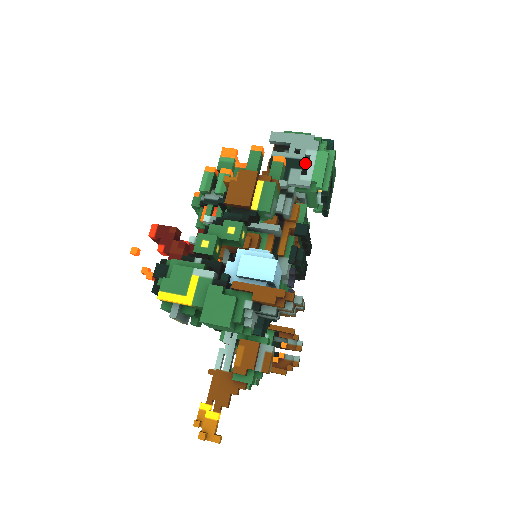
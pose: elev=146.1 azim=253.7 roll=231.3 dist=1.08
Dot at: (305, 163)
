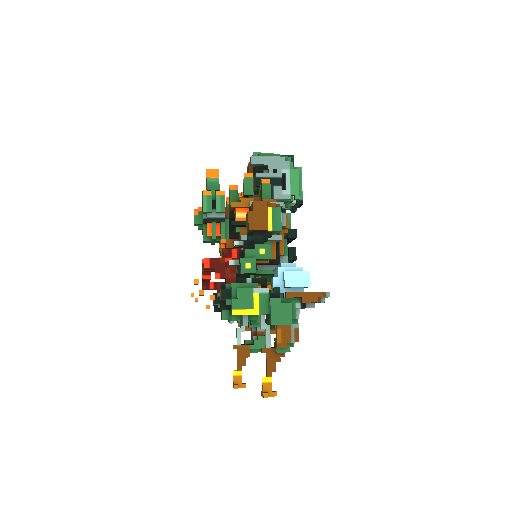
Dot at: (281, 179)
